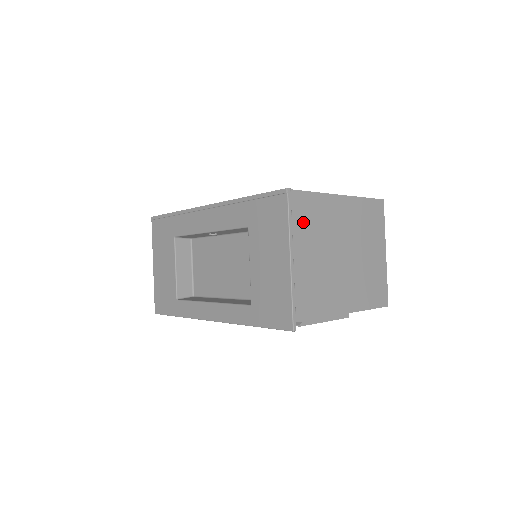
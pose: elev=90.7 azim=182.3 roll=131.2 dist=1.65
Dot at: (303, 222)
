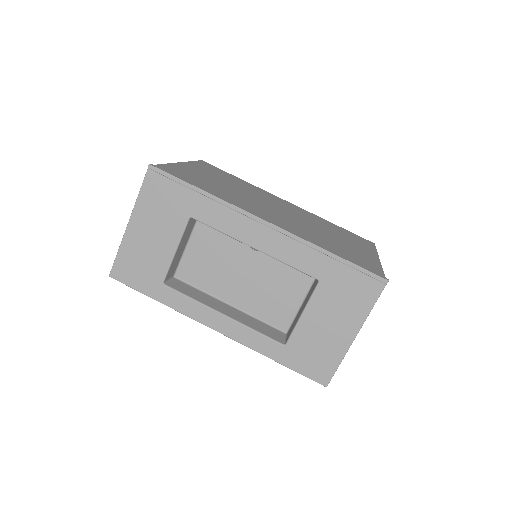
Dot at: occluded
